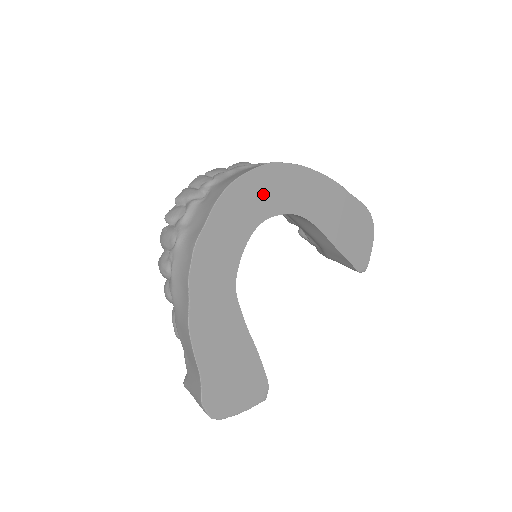
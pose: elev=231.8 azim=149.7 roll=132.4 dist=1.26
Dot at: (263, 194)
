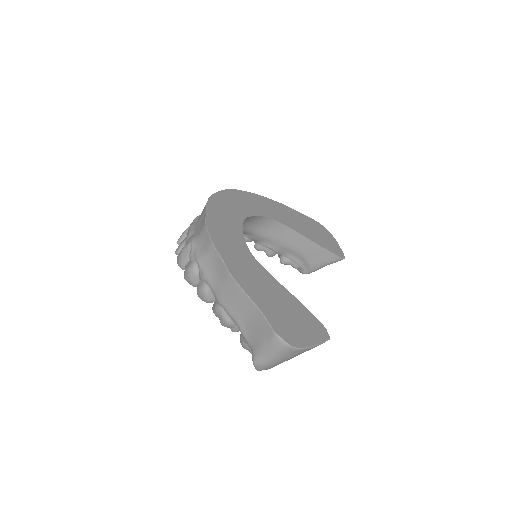
Dot at: (236, 204)
